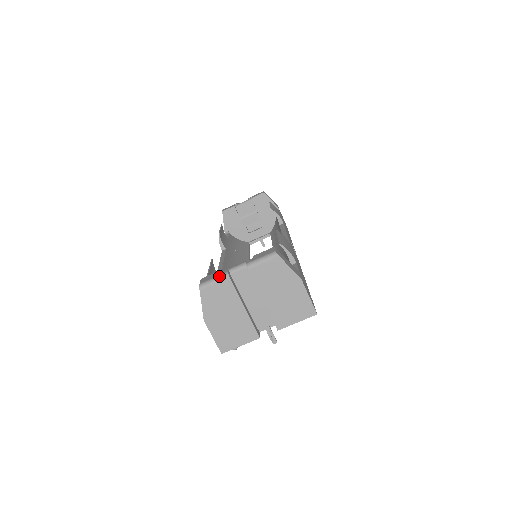
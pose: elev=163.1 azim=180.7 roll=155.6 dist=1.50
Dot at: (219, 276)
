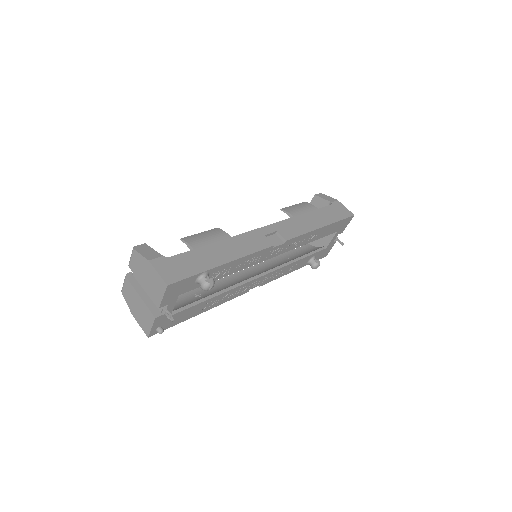
Dot at: (125, 278)
